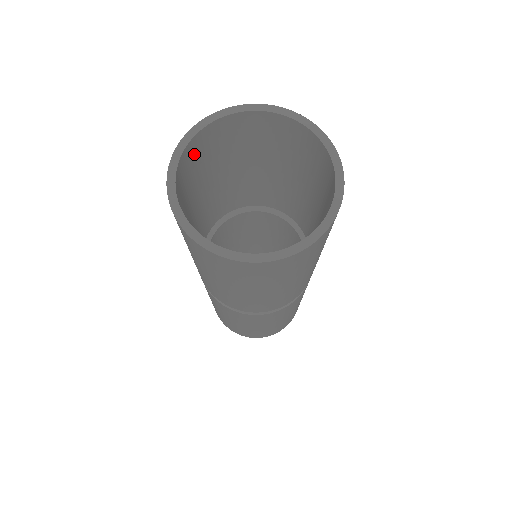
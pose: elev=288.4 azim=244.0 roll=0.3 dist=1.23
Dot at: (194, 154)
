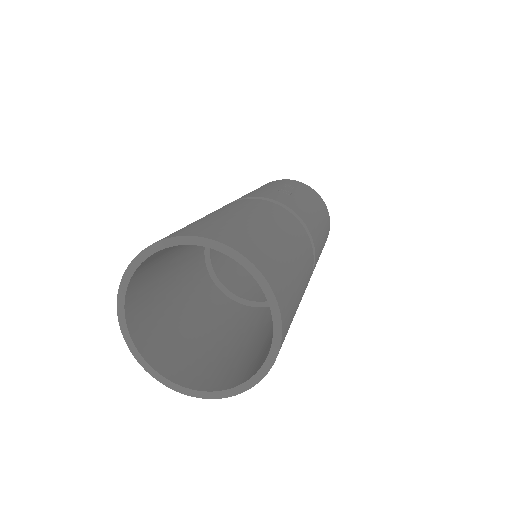
Dot at: occluded
